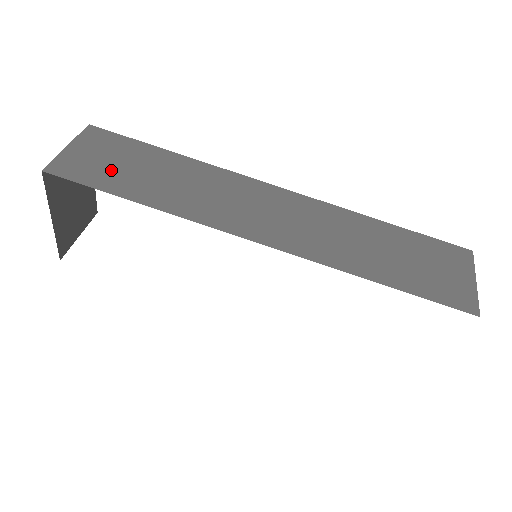
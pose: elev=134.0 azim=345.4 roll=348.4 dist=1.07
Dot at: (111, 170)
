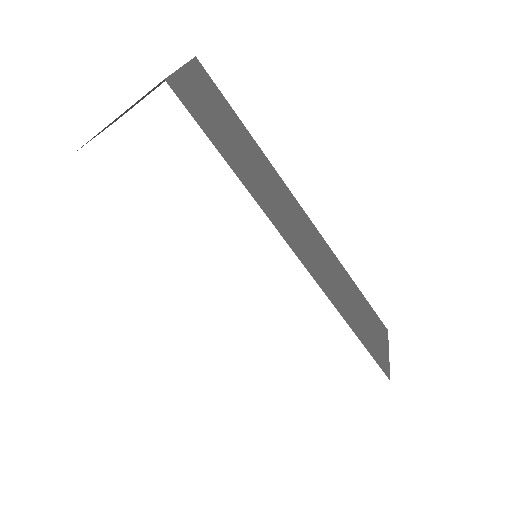
Dot at: (212, 119)
